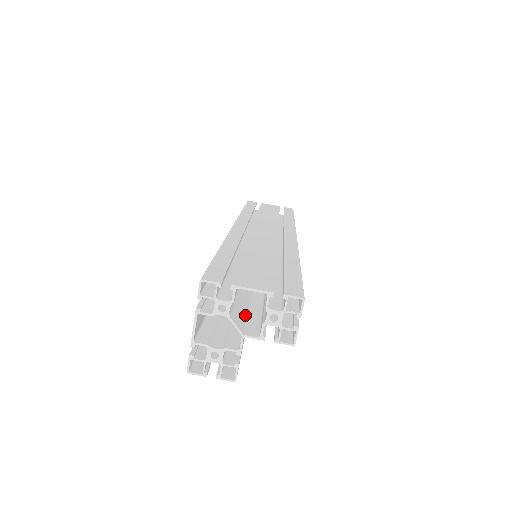
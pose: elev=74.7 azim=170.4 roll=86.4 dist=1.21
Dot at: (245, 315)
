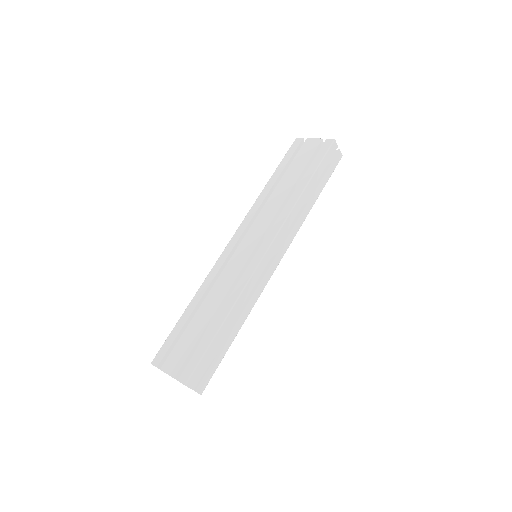
Dot at: occluded
